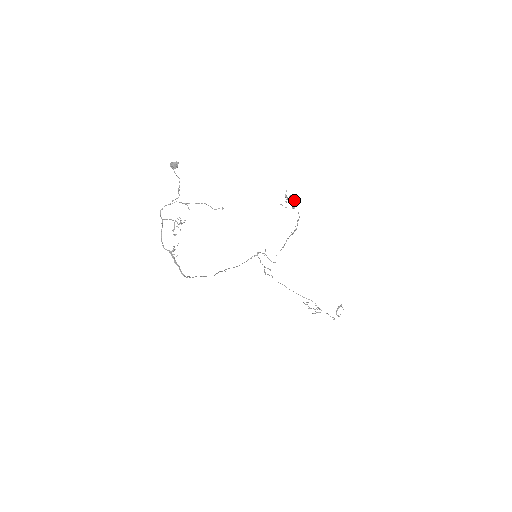
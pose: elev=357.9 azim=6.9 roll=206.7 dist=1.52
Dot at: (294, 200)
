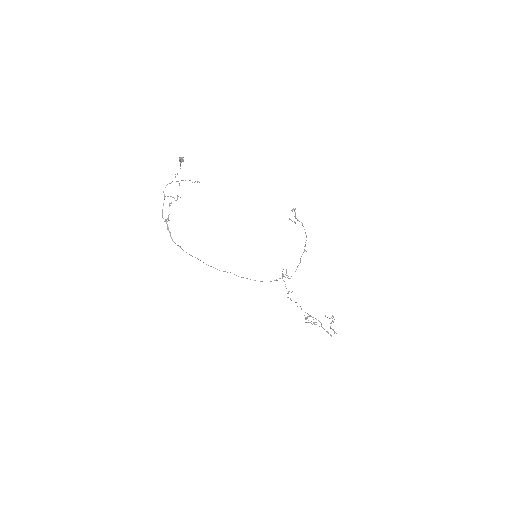
Dot at: occluded
